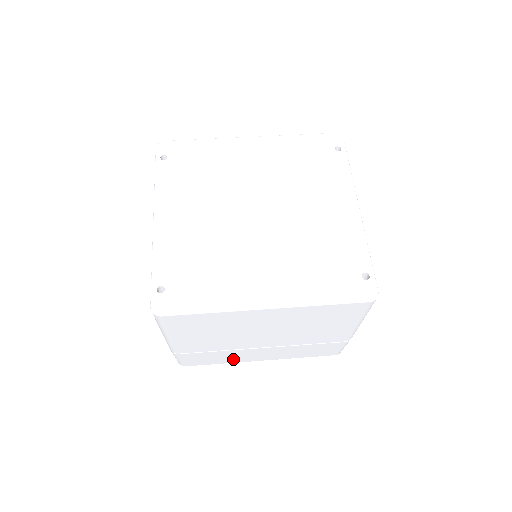
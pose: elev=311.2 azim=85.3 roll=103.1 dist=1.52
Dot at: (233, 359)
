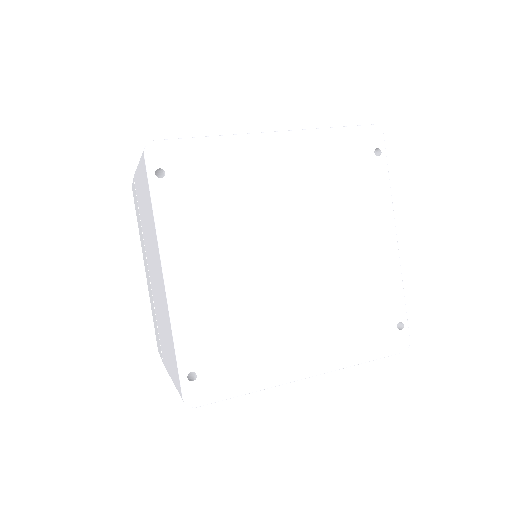
Dot at: occluded
